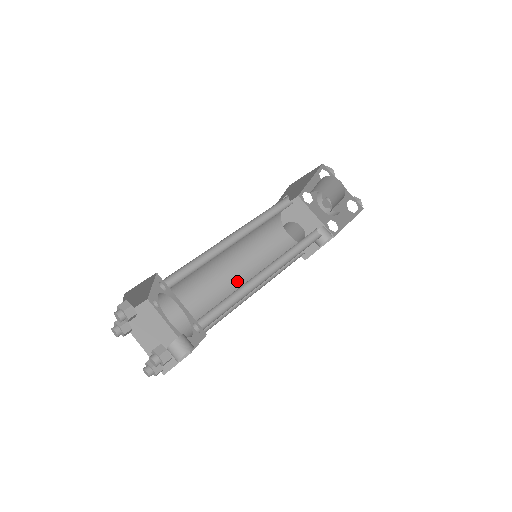
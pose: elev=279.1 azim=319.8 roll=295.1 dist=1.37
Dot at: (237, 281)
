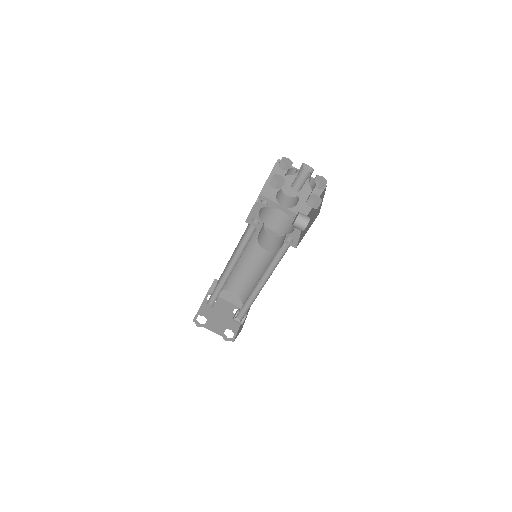
Dot at: (257, 259)
